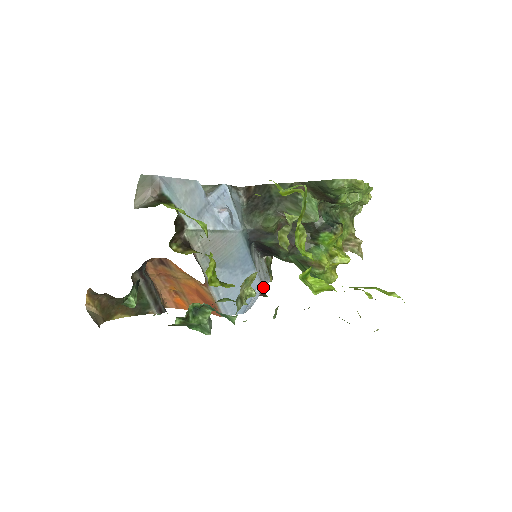
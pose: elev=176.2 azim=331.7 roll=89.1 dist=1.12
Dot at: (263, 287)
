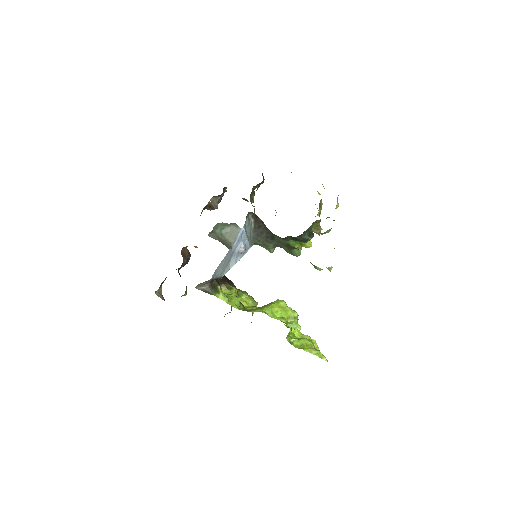
Dot at: occluded
